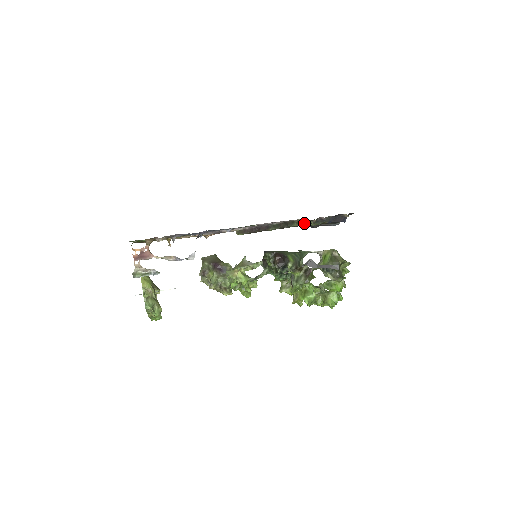
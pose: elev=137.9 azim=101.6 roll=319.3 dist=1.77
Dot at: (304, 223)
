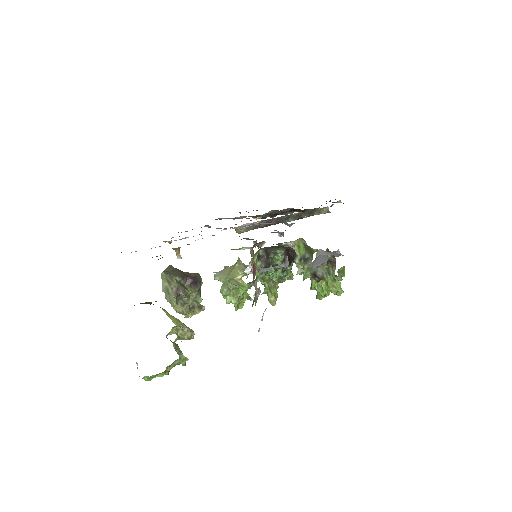
Dot at: (327, 211)
